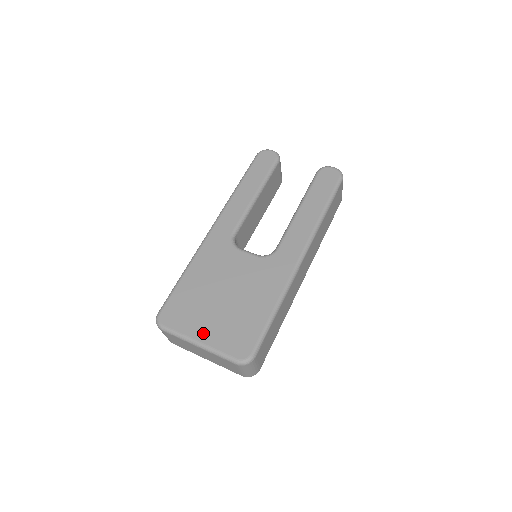
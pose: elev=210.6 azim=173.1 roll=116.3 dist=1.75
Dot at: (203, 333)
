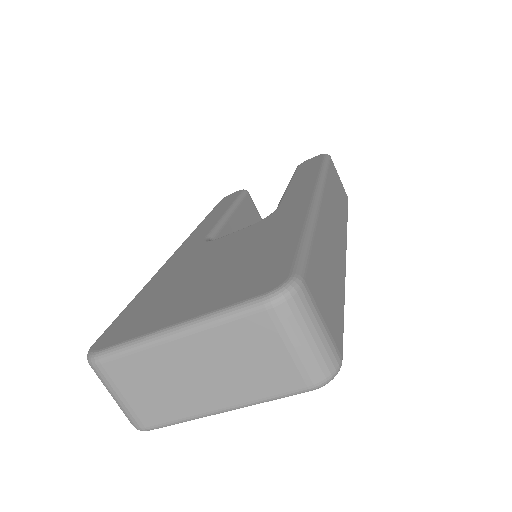
Dot at: (181, 313)
